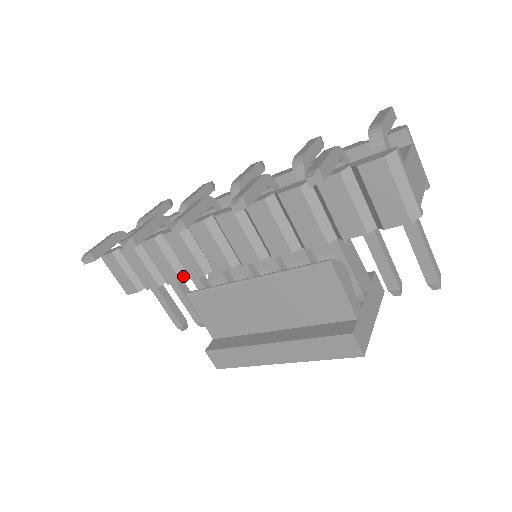
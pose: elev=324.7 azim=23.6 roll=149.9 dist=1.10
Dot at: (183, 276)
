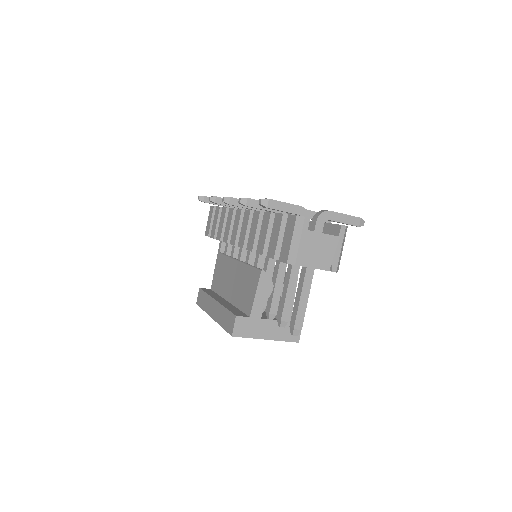
Dot at: occluded
